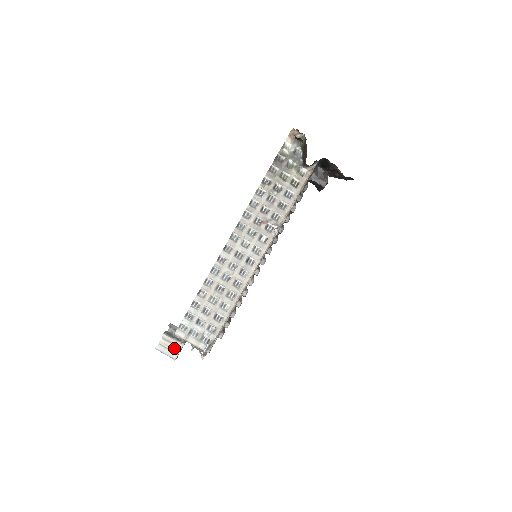
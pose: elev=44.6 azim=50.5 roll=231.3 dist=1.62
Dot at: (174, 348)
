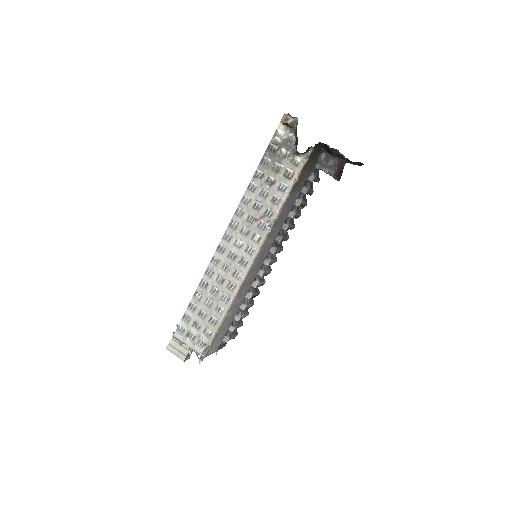
Dot at: (182, 349)
